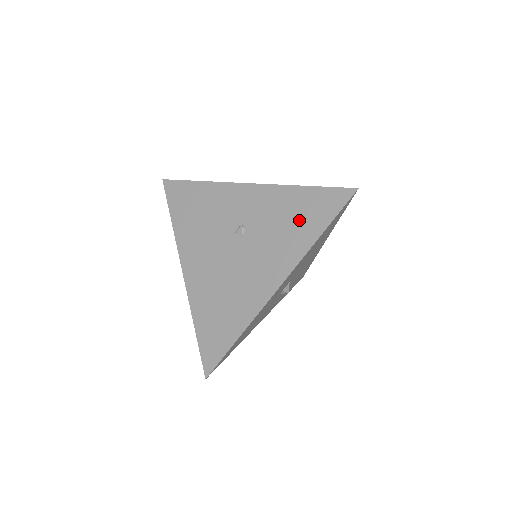
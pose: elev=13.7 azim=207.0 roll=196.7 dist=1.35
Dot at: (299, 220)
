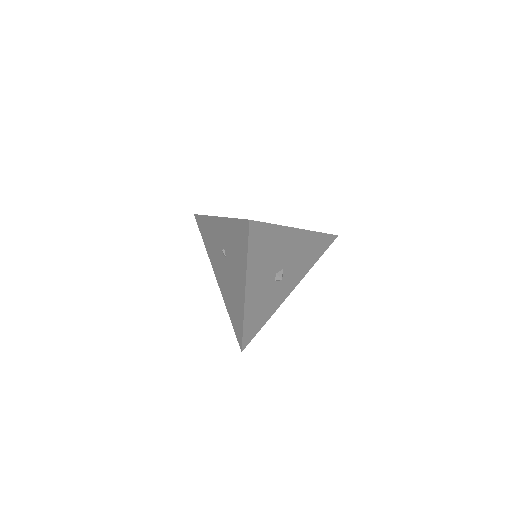
Dot at: (238, 245)
